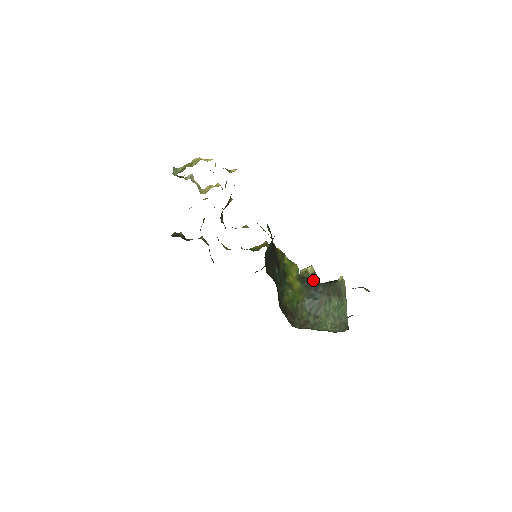
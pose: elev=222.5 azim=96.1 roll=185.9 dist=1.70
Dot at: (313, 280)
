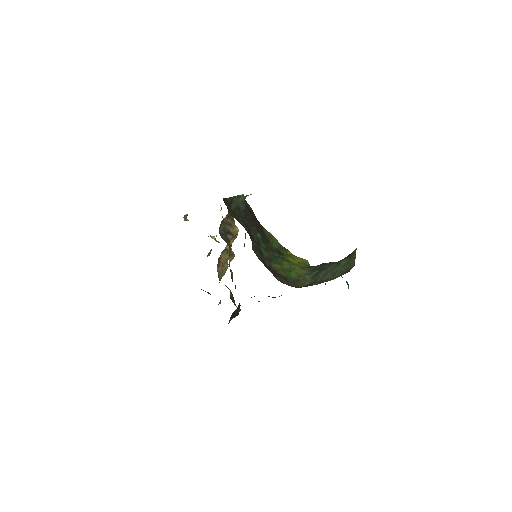
Dot at: occluded
